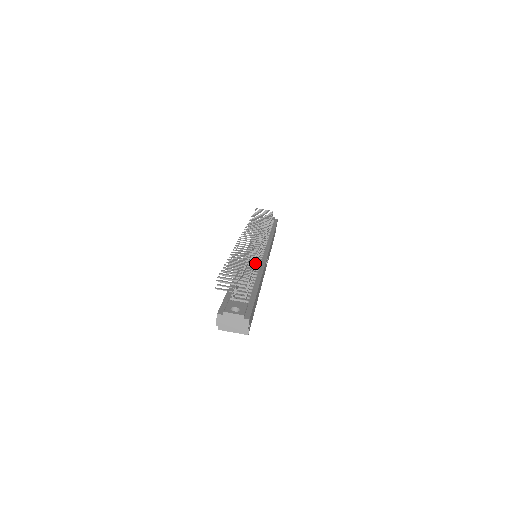
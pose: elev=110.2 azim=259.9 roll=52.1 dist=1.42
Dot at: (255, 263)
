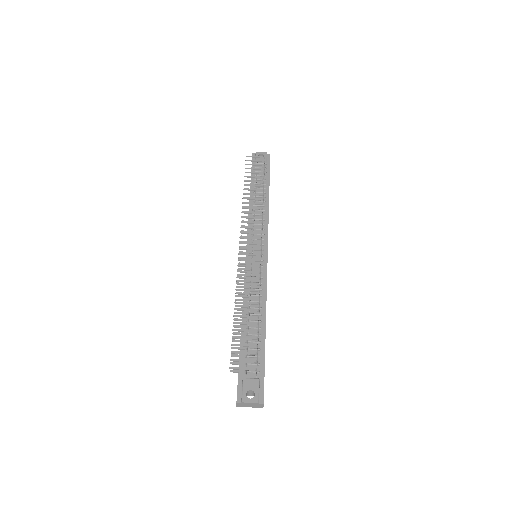
Dot at: (259, 312)
